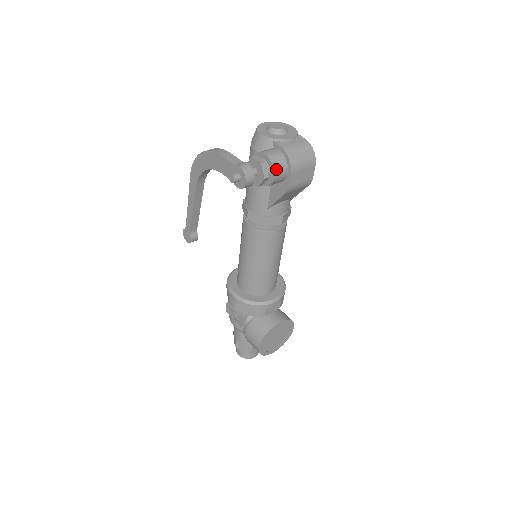
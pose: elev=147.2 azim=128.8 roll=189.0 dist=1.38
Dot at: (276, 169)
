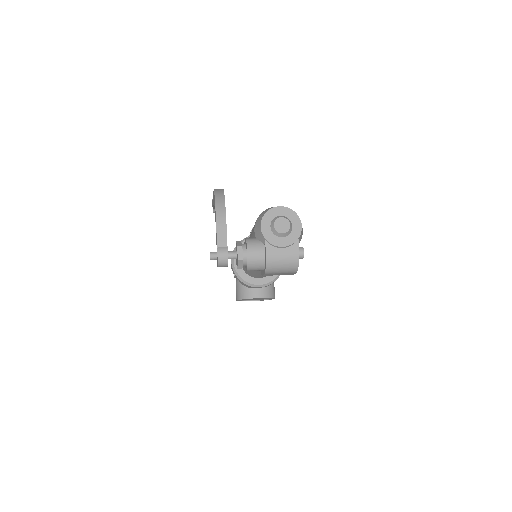
Dot at: (250, 268)
